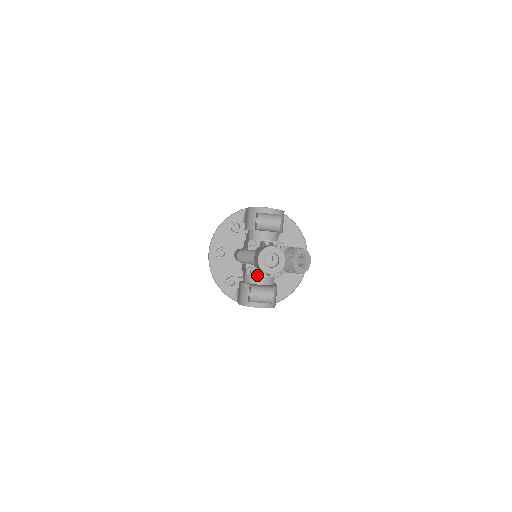
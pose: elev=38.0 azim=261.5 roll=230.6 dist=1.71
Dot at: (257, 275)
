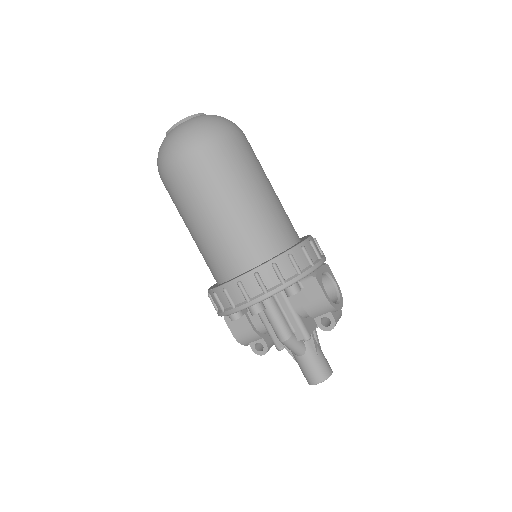
Dot at: occluded
